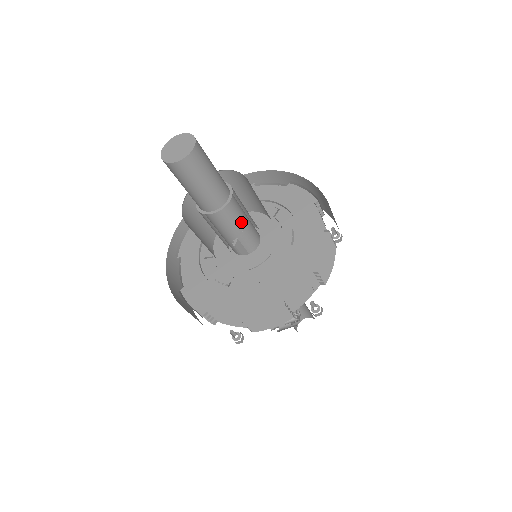
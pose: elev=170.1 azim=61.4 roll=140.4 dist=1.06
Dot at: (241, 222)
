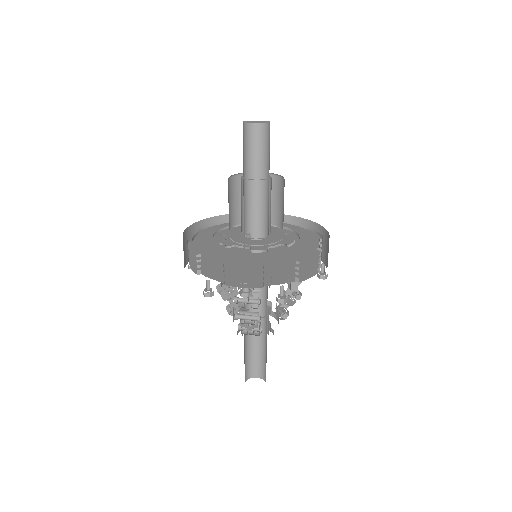
Dot at: (261, 222)
